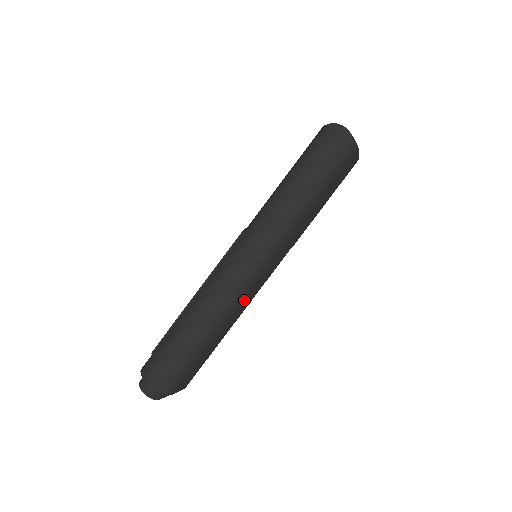
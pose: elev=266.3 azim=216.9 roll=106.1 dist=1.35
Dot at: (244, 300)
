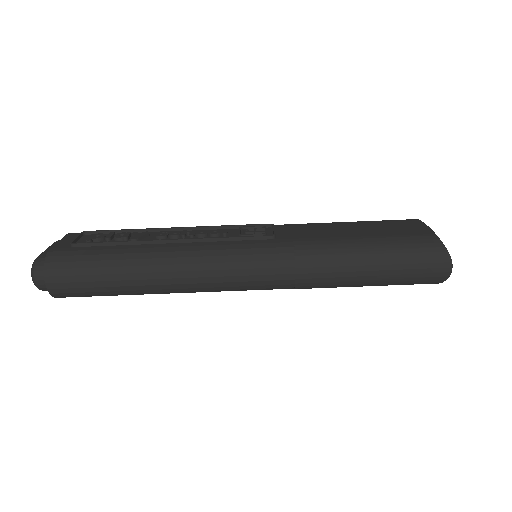
Dot at: occluded
